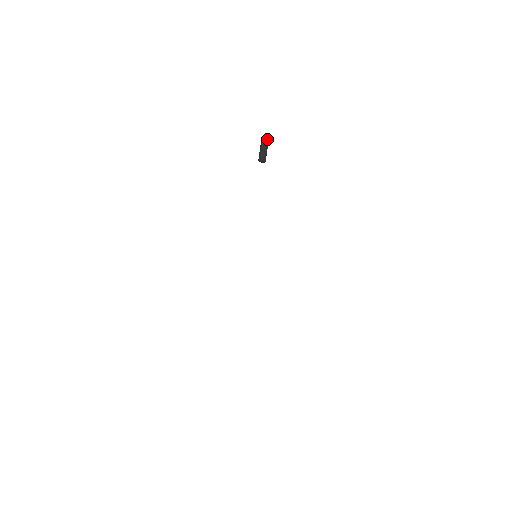
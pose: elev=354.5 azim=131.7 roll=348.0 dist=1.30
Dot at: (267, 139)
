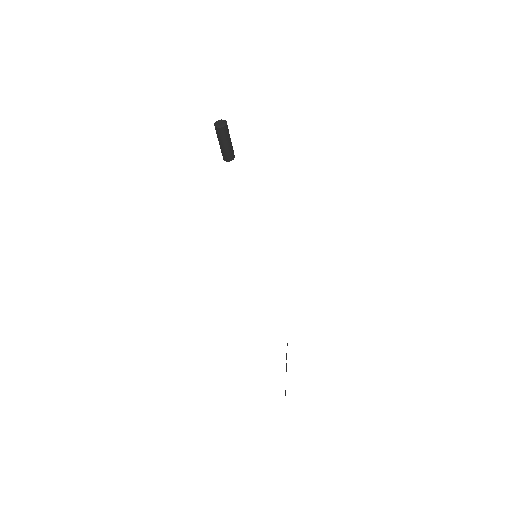
Dot at: (220, 132)
